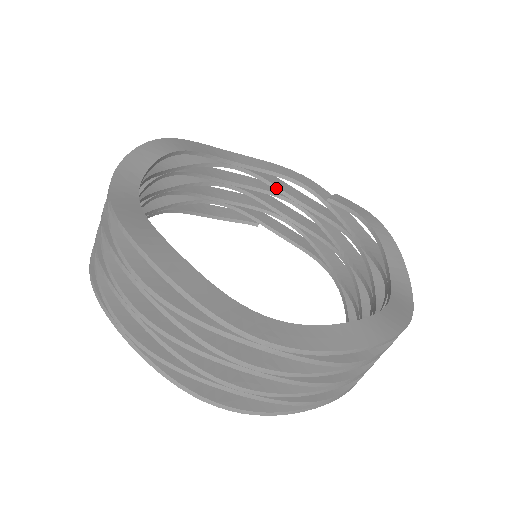
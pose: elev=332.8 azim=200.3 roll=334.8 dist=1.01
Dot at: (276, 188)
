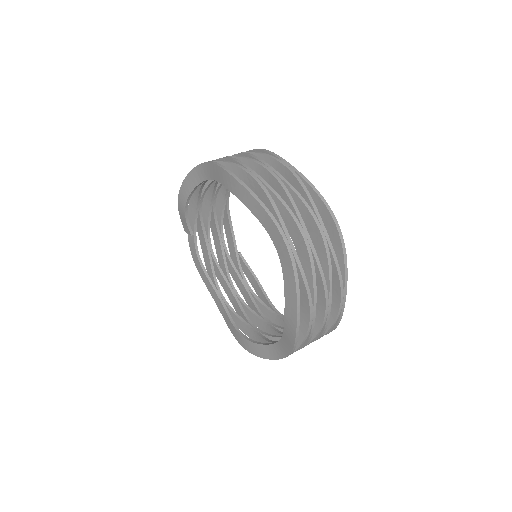
Dot at: (222, 224)
